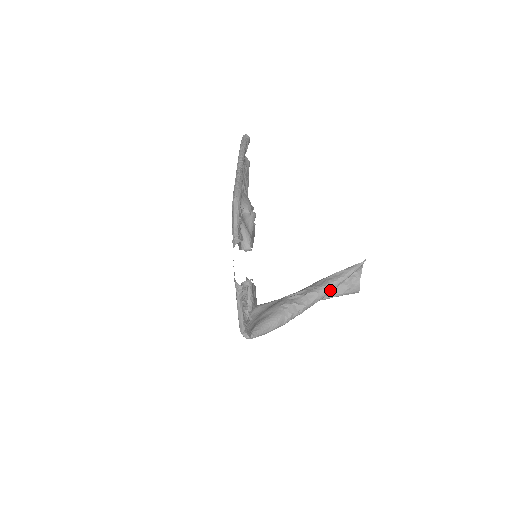
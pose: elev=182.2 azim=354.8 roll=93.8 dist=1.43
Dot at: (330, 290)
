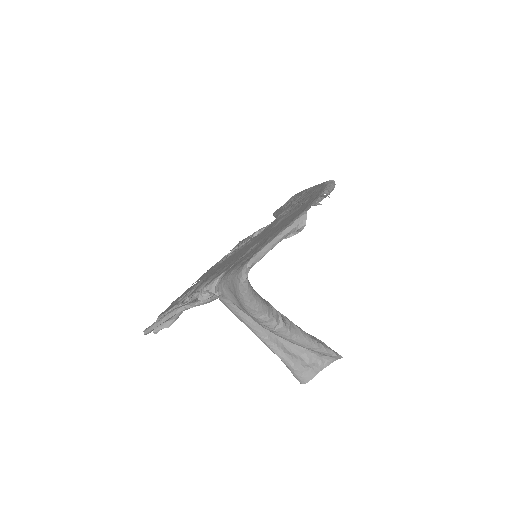
Dot at: (308, 343)
